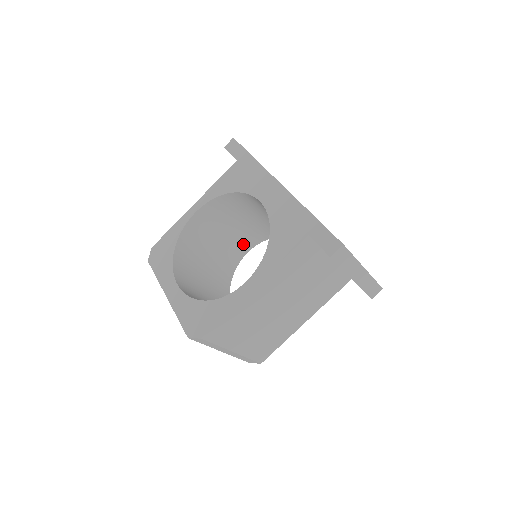
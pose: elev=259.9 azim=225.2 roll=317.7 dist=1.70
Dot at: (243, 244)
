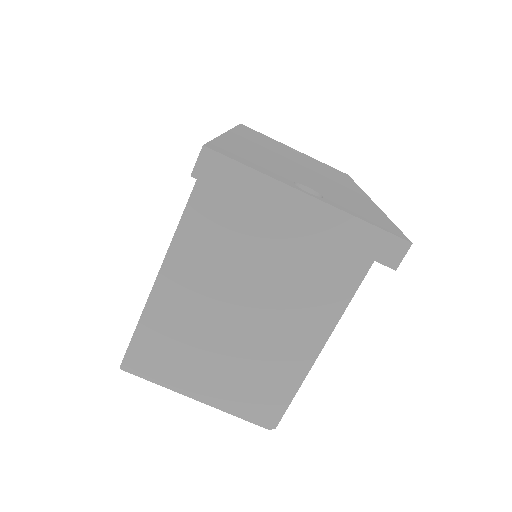
Dot at: occluded
